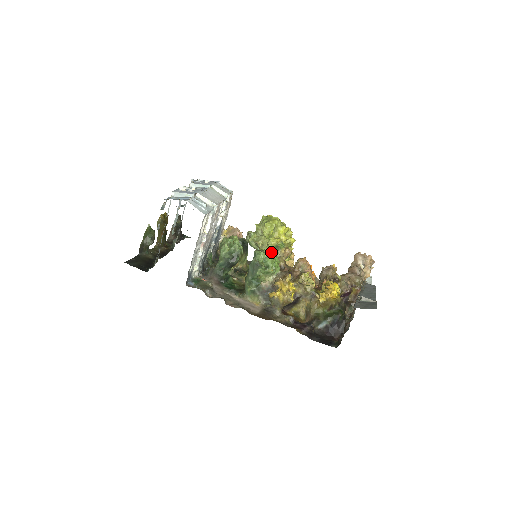
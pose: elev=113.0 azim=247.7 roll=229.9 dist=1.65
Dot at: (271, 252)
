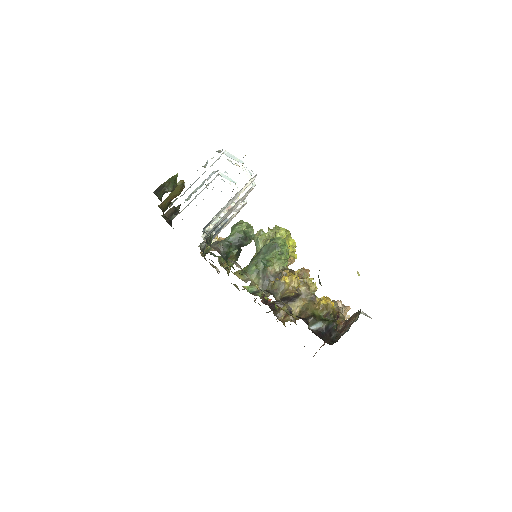
Dot at: (287, 245)
